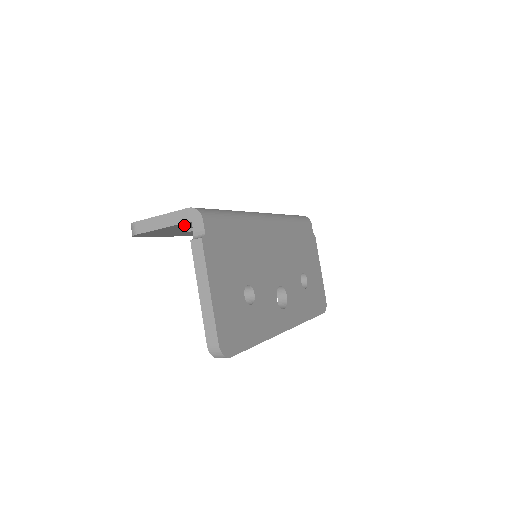
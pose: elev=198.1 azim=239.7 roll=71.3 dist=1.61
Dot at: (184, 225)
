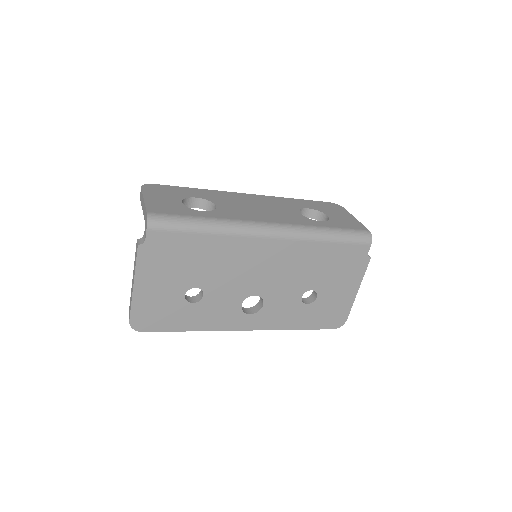
Dot at: occluded
